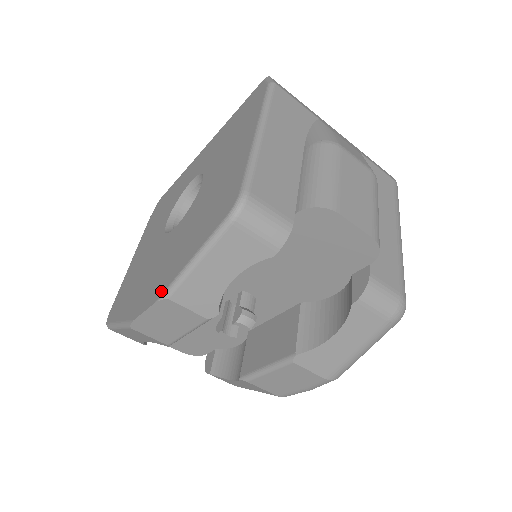
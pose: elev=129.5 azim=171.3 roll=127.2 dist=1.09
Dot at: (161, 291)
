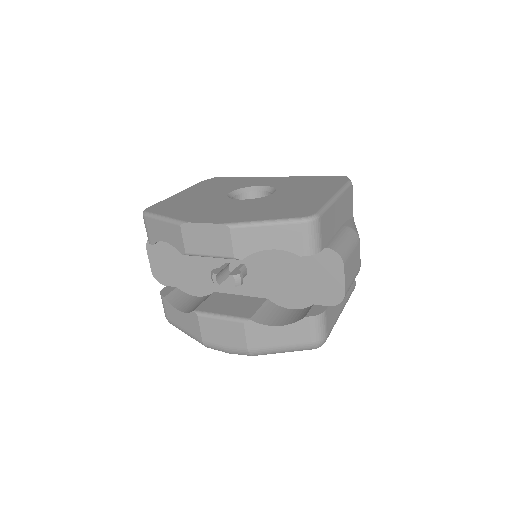
Dot at: (227, 221)
